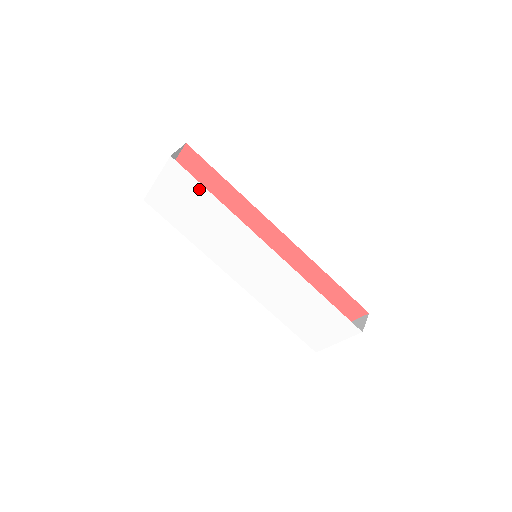
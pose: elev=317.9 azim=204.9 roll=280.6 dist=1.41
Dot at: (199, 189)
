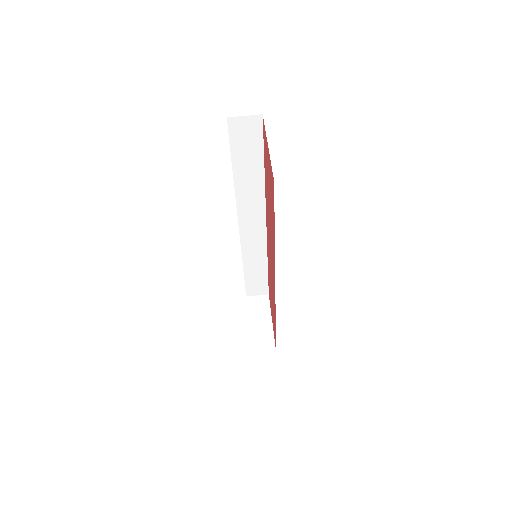
Dot at: occluded
